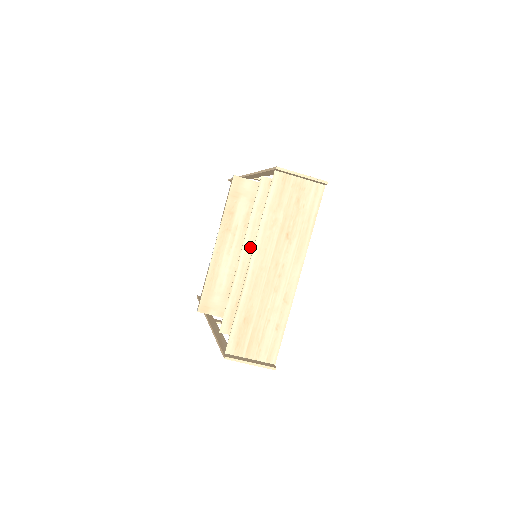
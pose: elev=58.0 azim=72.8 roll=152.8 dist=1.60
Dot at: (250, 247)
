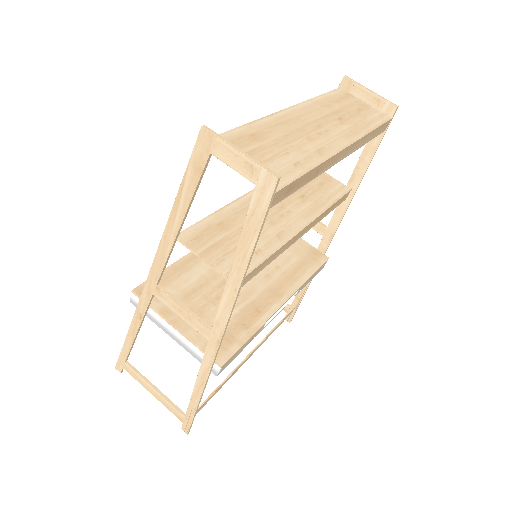
Dot at: occluded
